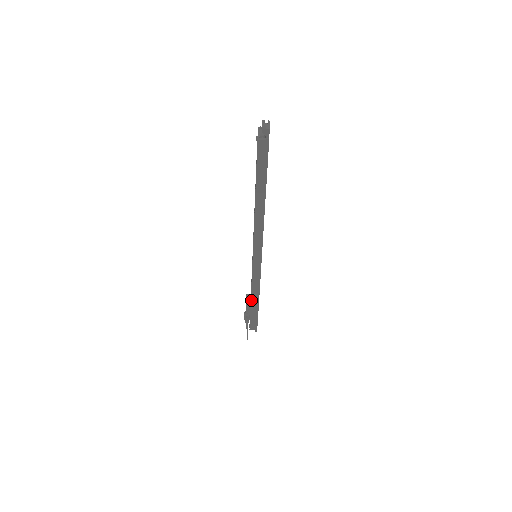
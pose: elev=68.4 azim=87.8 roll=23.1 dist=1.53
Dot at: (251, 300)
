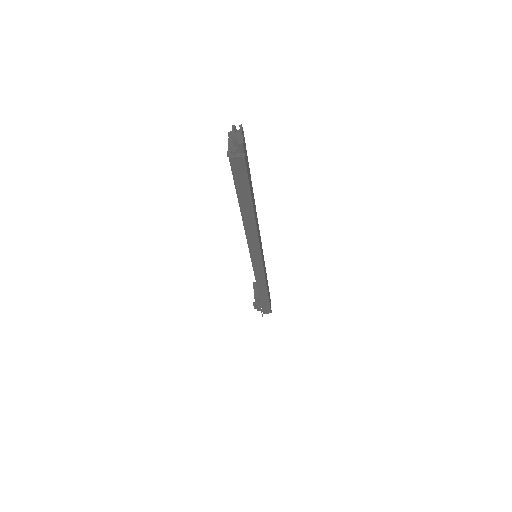
Dot at: (259, 294)
